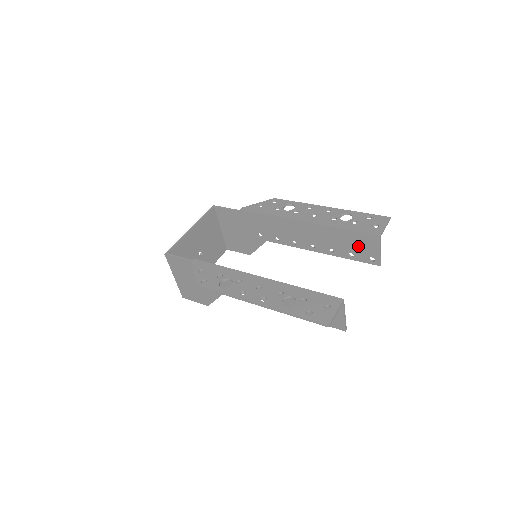
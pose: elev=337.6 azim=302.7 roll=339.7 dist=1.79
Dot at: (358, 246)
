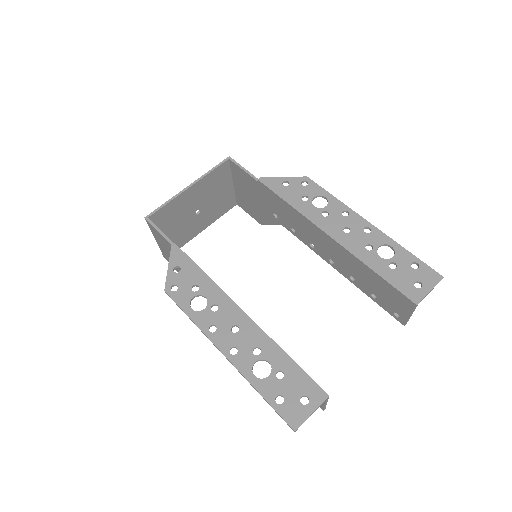
Dot at: (386, 295)
